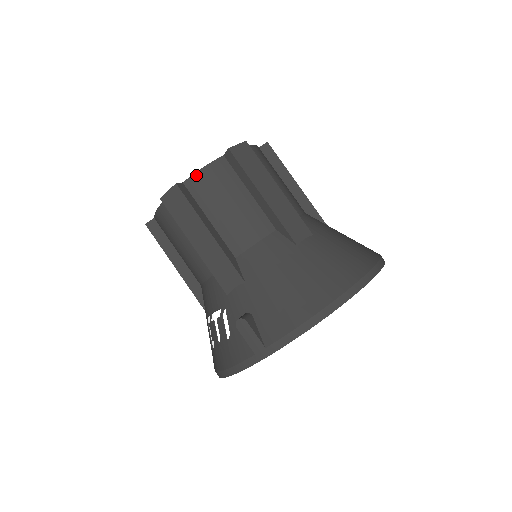
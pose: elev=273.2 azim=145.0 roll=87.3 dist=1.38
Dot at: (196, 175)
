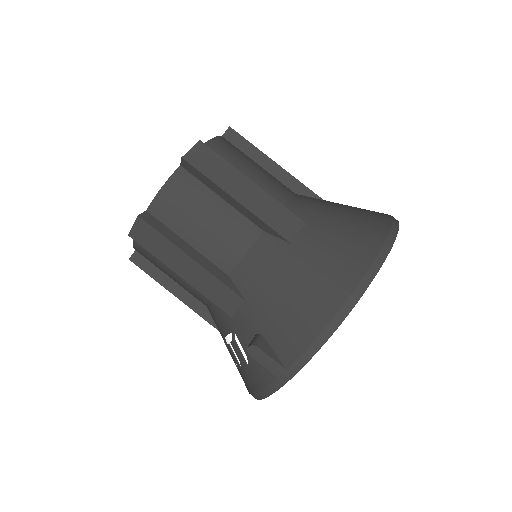
Dot at: (157, 198)
